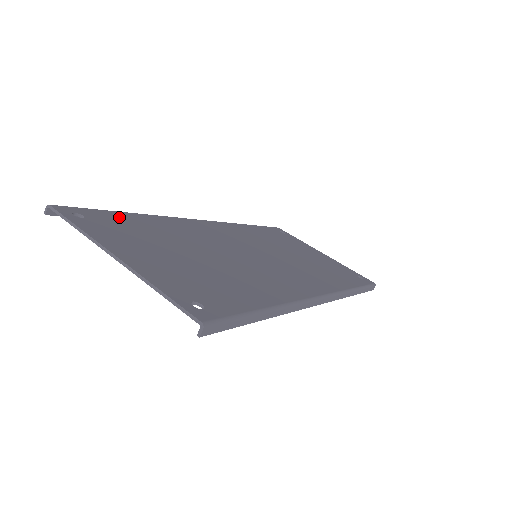
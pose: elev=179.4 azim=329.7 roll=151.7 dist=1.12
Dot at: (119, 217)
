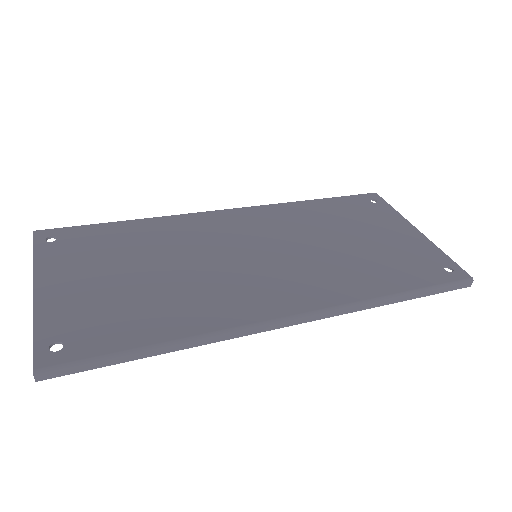
Dot at: (101, 231)
